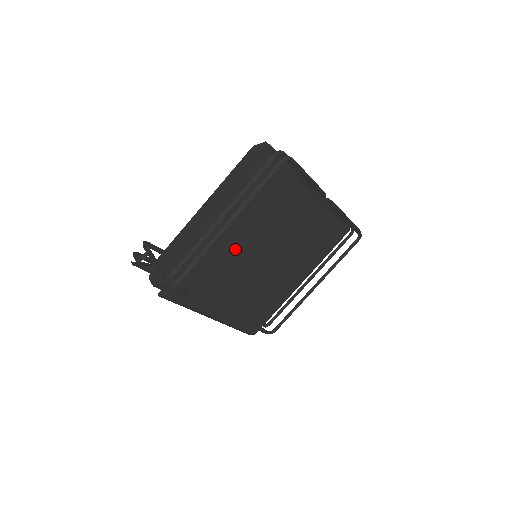
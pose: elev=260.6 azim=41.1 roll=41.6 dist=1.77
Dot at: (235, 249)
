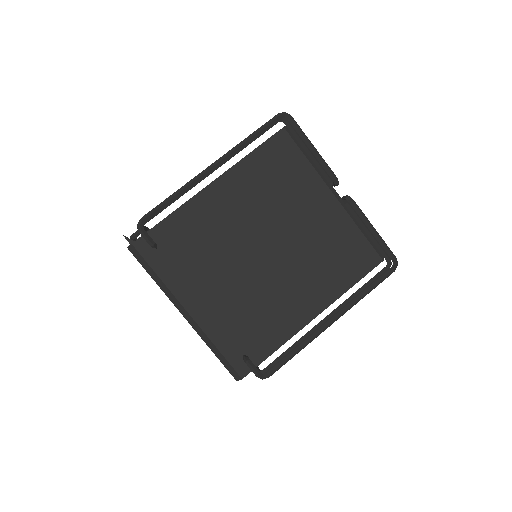
Dot at: (224, 218)
